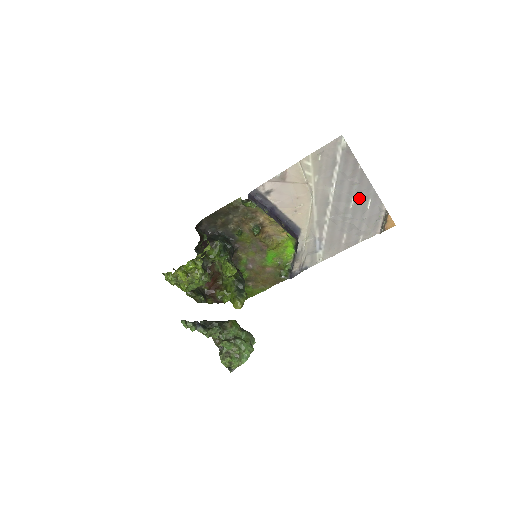
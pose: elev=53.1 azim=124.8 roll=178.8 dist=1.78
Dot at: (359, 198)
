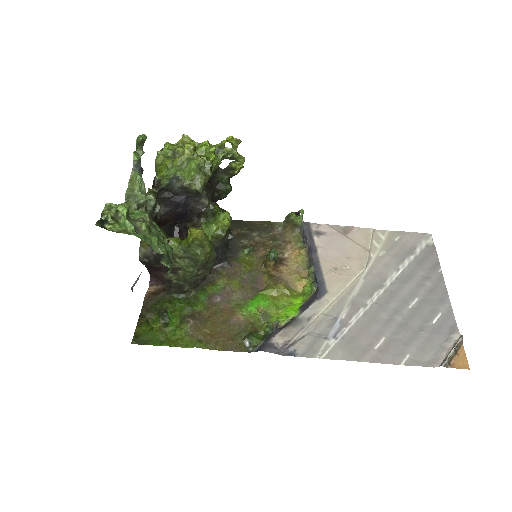
Dot at: (426, 303)
